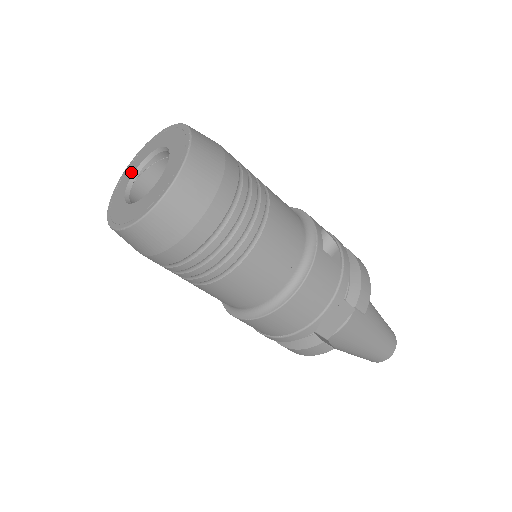
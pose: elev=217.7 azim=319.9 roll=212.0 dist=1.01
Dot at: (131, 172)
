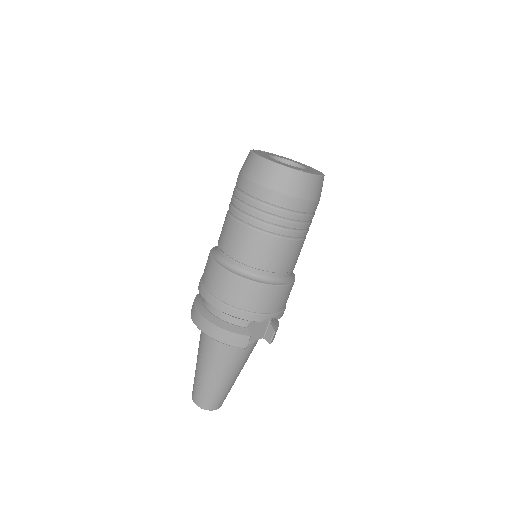
Dot at: (267, 154)
